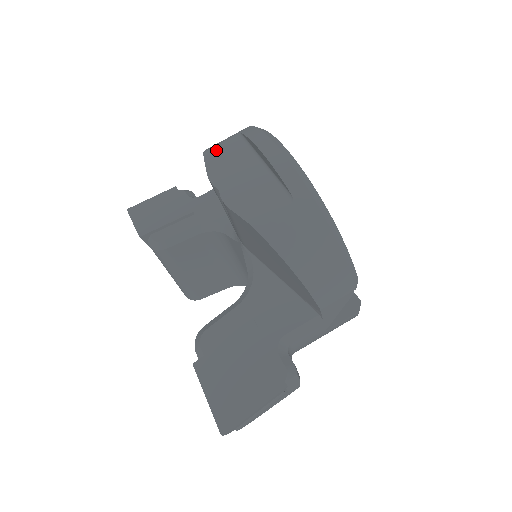
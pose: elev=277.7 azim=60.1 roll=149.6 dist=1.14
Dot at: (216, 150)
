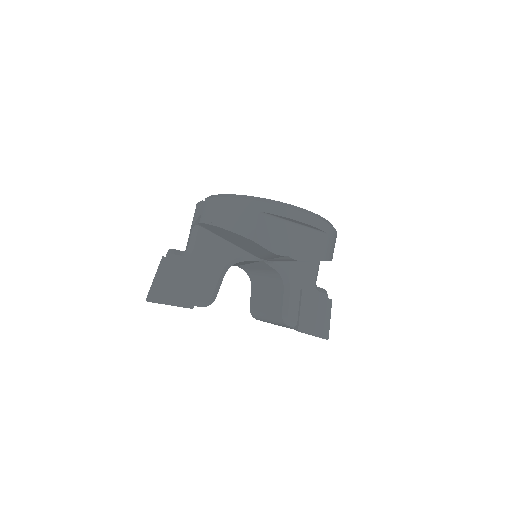
Dot at: (259, 233)
